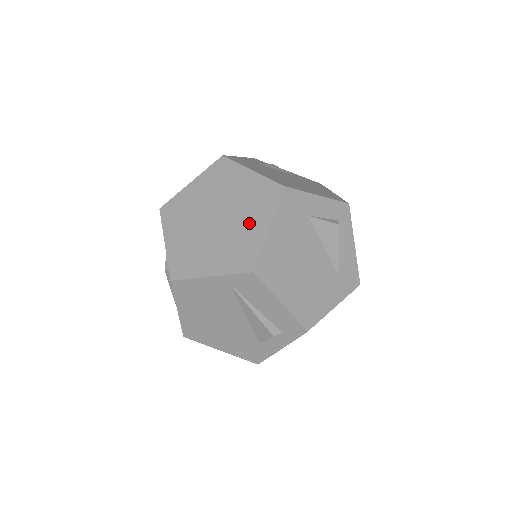
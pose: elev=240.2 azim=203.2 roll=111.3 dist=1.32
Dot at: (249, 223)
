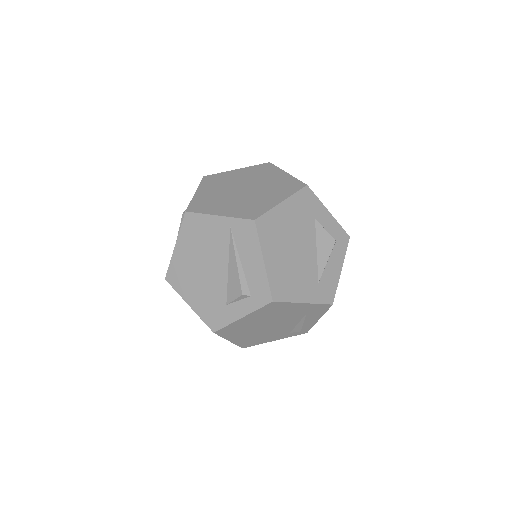
Dot at: (268, 196)
